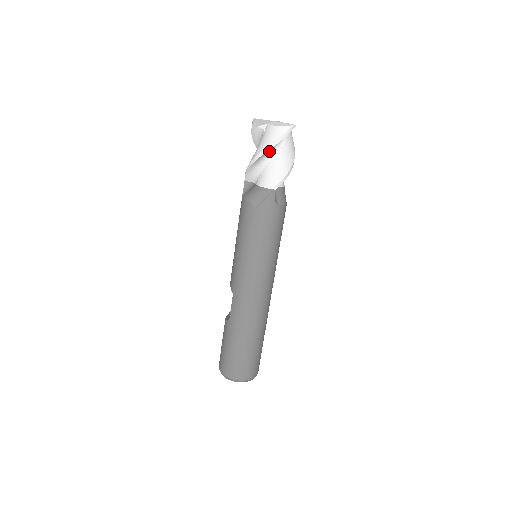
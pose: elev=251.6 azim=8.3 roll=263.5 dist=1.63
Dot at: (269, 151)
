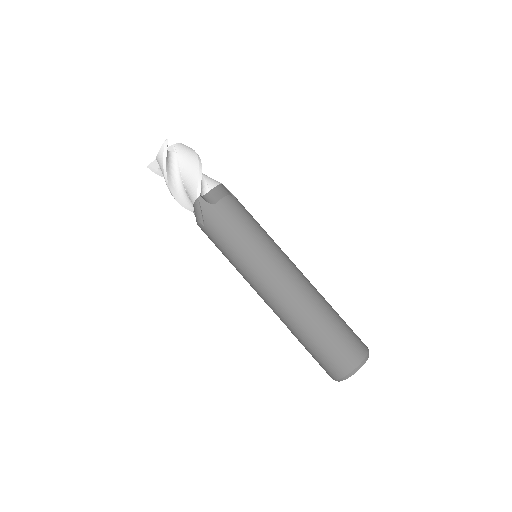
Dot at: (172, 176)
